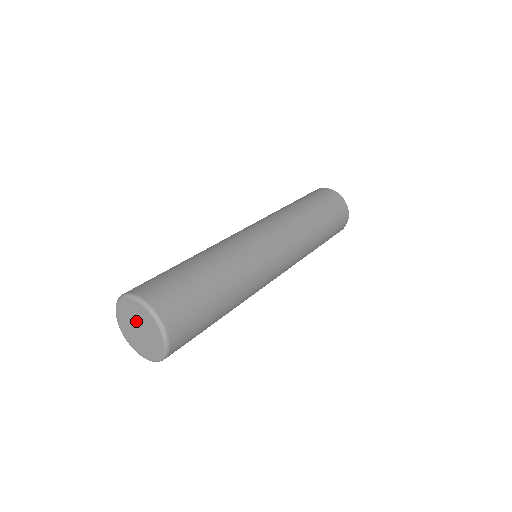
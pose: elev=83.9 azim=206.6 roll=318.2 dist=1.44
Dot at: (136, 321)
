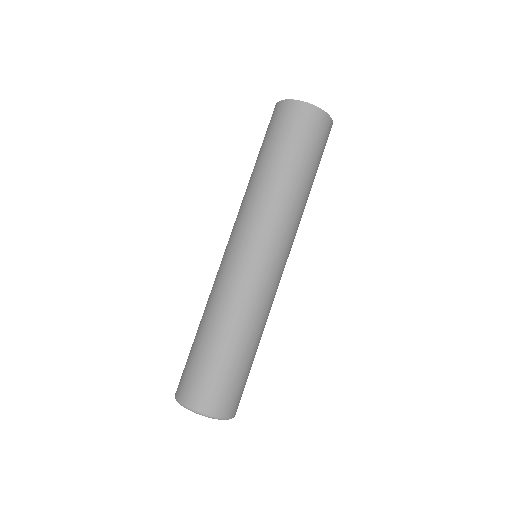
Dot at: occluded
